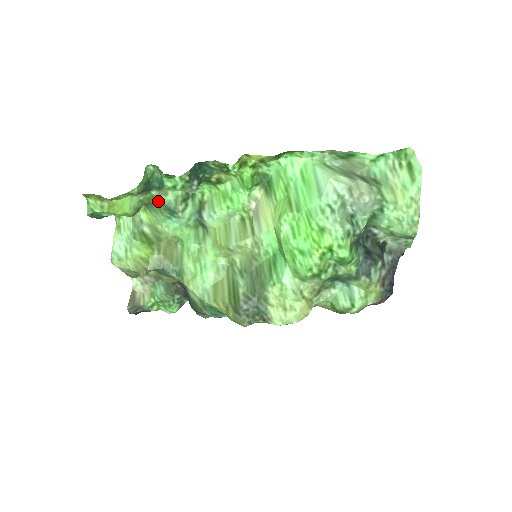
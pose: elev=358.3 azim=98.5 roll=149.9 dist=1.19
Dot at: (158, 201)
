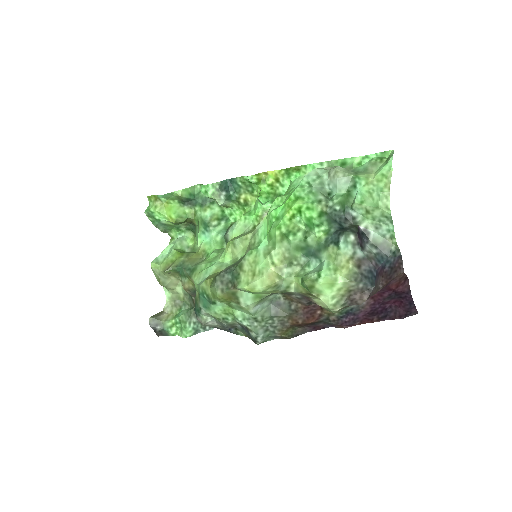
Dot at: (198, 216)
